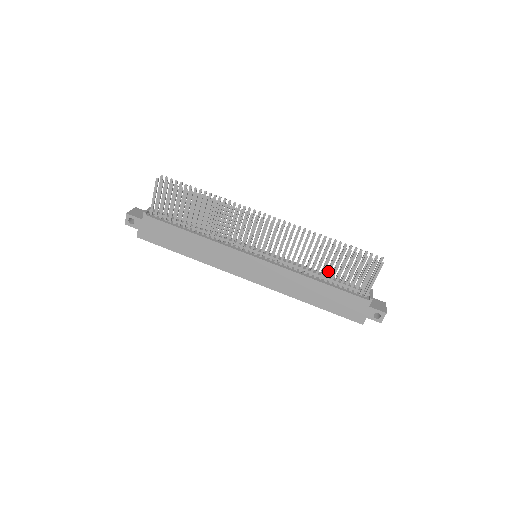
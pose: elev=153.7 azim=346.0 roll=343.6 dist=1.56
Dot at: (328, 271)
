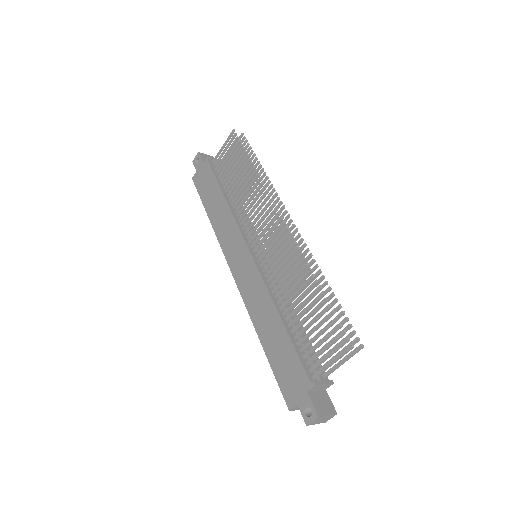
Dot at: (298, 315)
